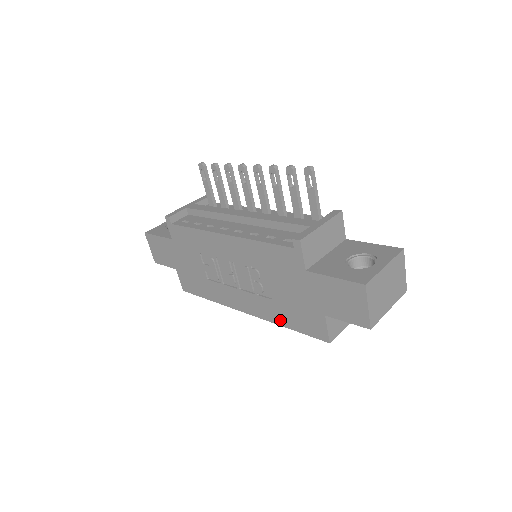
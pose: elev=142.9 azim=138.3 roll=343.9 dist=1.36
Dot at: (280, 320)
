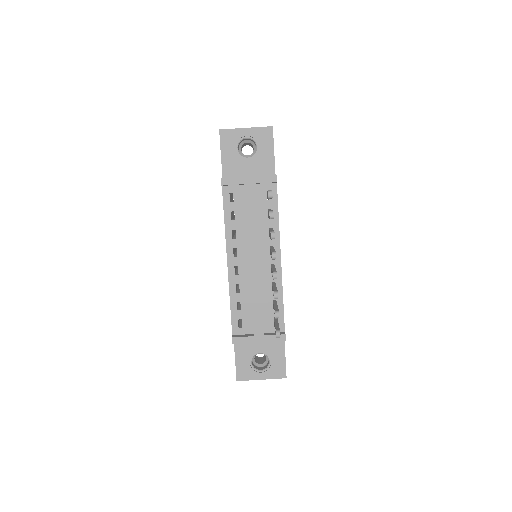
Dot at: occluded
